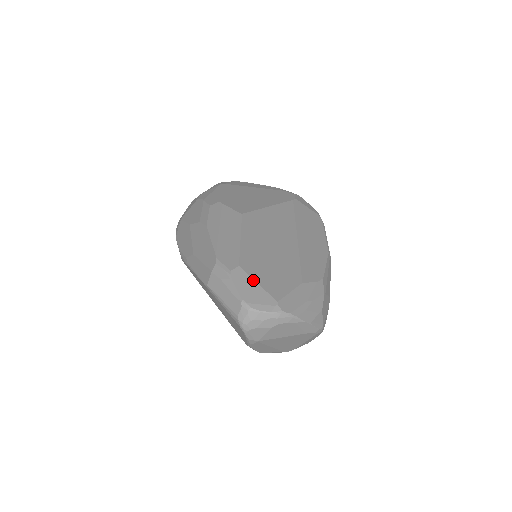
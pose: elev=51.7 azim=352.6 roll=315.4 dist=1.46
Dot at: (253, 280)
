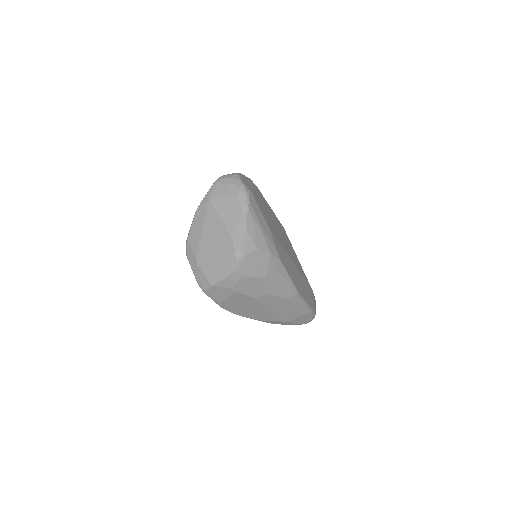
Dot at: (255, 189)
